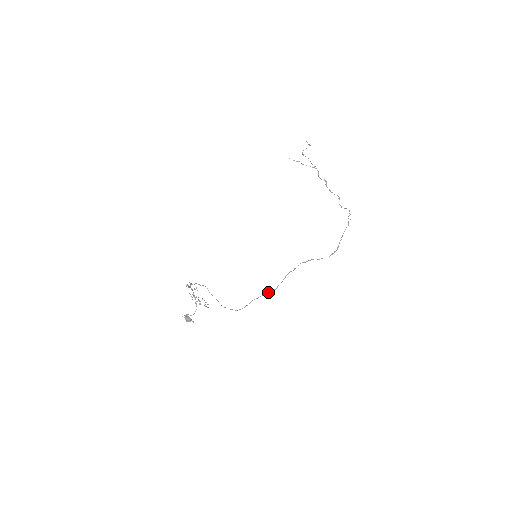
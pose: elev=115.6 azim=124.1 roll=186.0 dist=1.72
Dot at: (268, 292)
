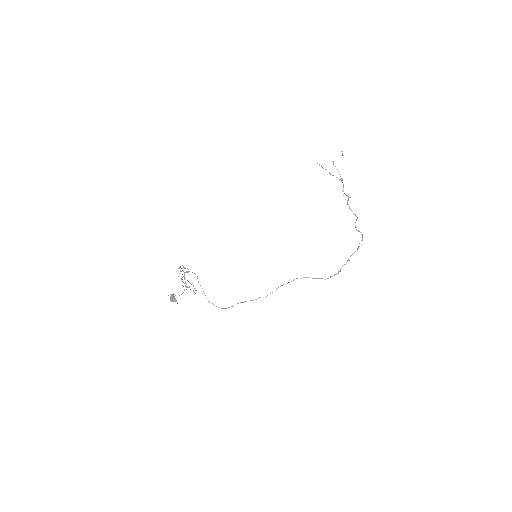
Dot at: (256, 299)
